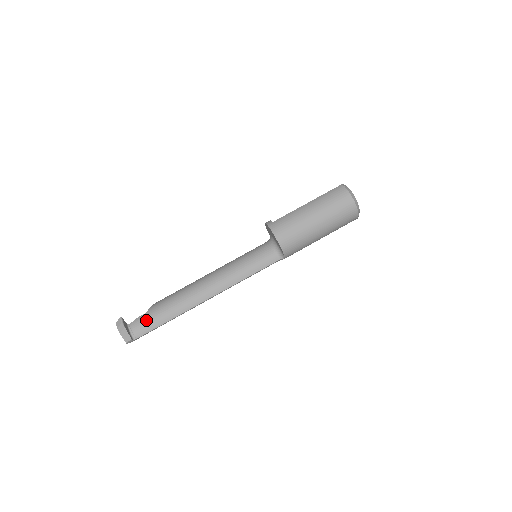
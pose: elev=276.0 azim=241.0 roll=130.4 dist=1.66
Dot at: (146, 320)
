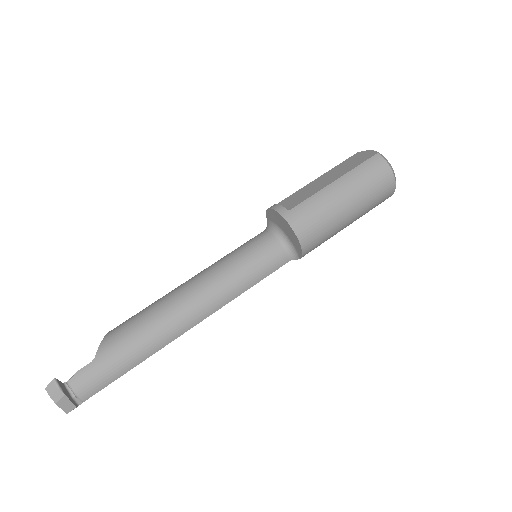
Dot at: (97, 373)
